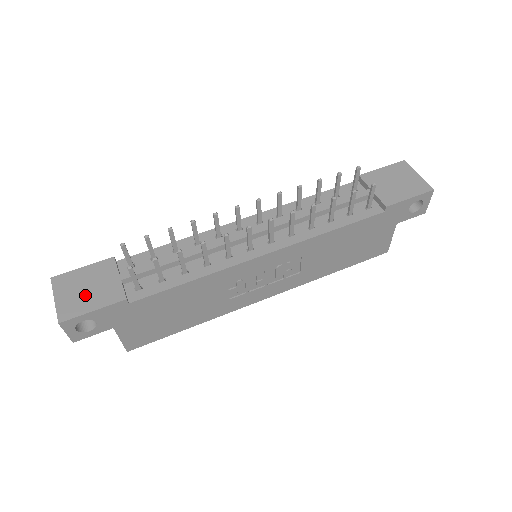
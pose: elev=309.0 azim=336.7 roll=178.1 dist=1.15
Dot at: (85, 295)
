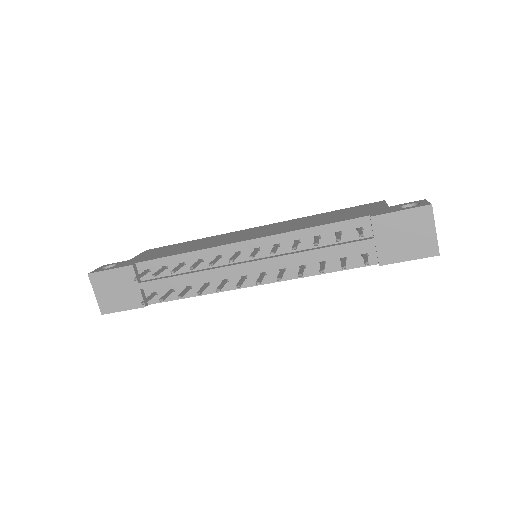
Dot at: (116, 296)
